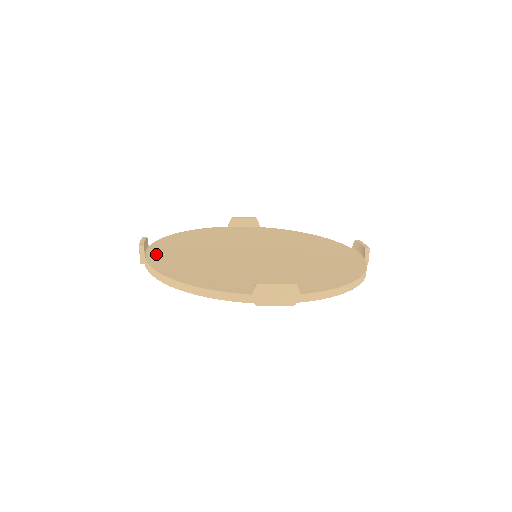
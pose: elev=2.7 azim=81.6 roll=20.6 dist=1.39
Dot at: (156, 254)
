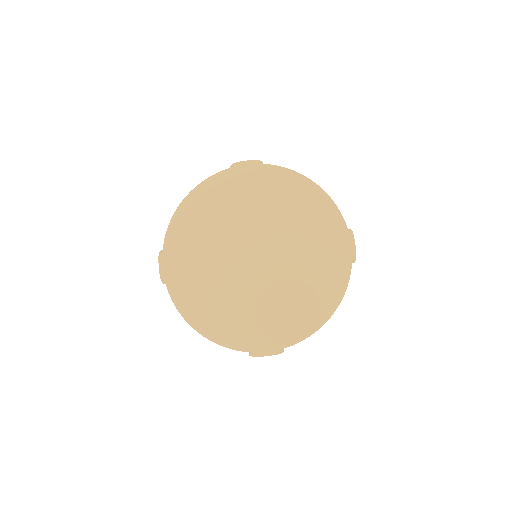
Dot at: occluded
